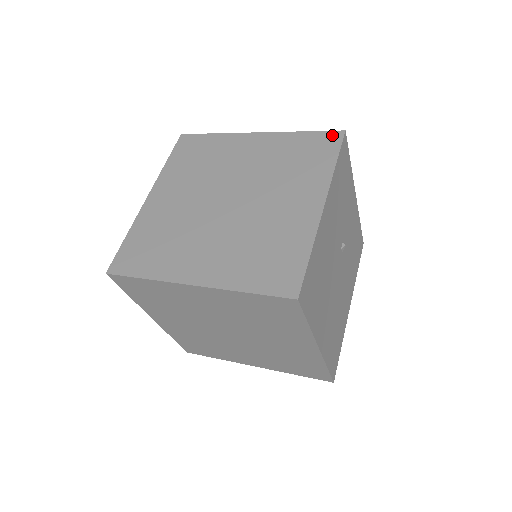
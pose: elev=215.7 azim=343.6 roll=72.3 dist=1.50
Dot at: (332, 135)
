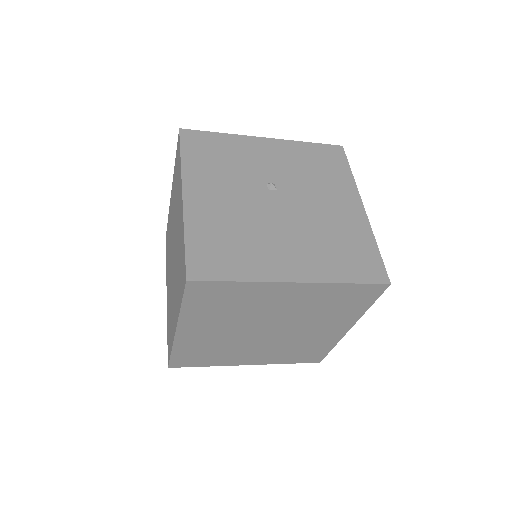
Dot at: (178, 141)
